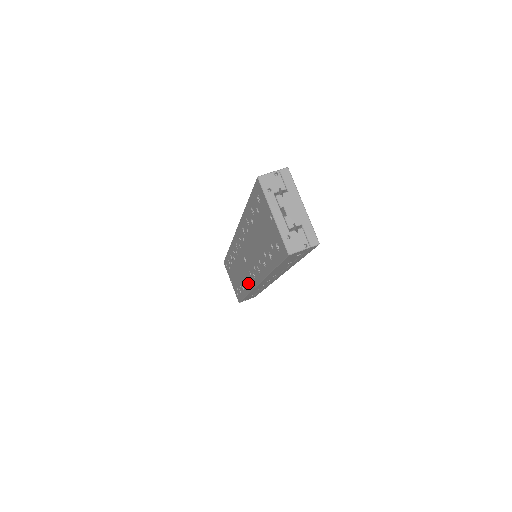
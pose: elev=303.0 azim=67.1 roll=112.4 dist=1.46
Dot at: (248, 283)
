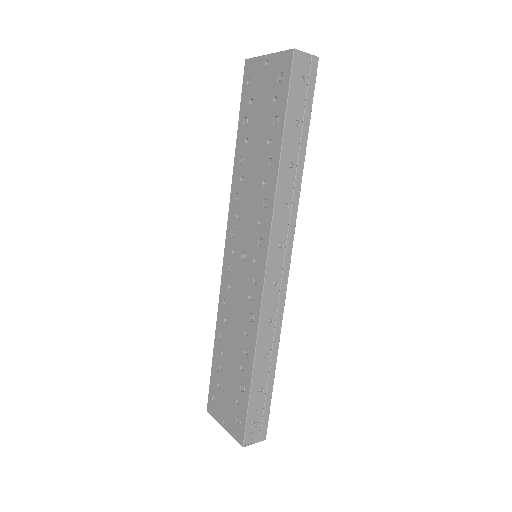
Dot at: (254, 301)
